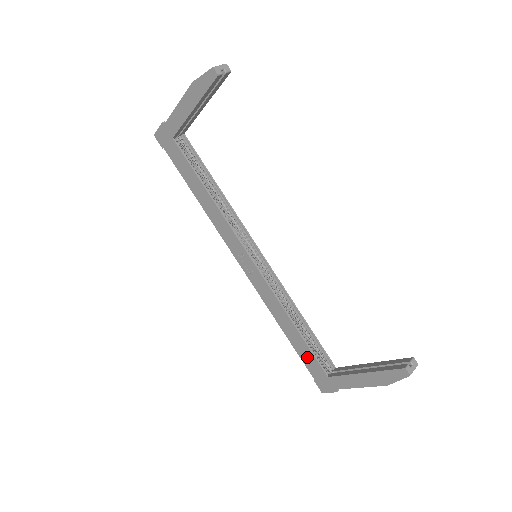
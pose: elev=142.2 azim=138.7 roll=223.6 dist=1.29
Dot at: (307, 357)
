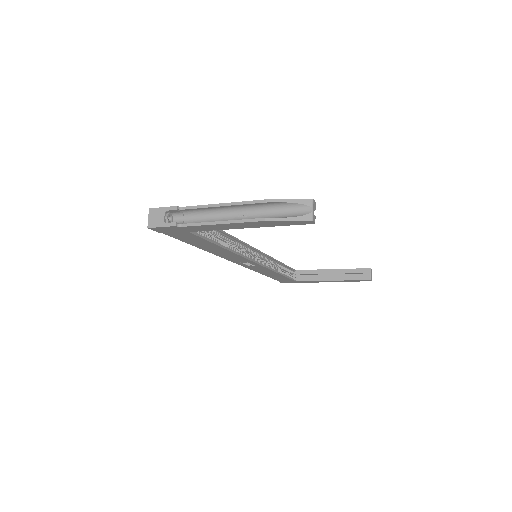
Dot at: (281, 279)
